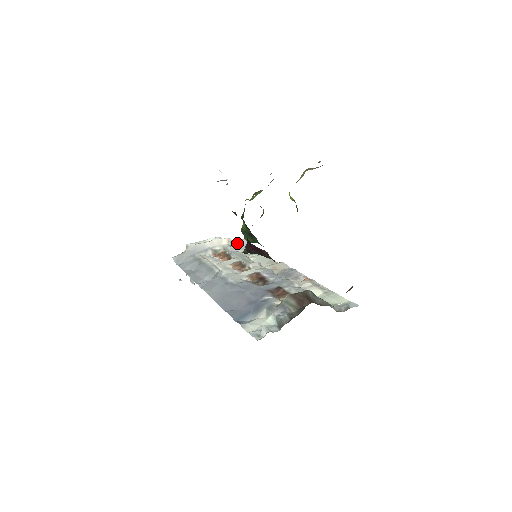
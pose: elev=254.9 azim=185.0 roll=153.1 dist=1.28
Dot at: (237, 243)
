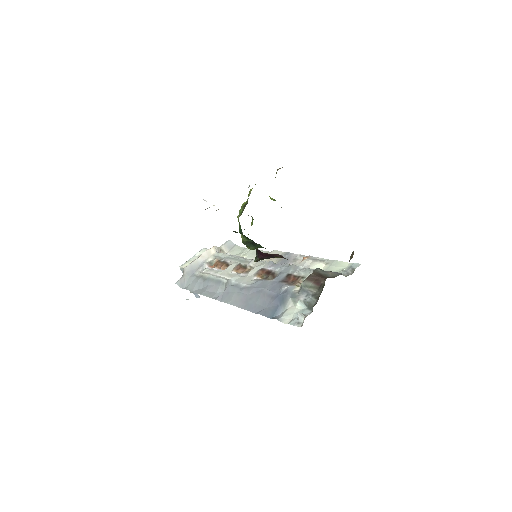
Dot at: (223, 247)
